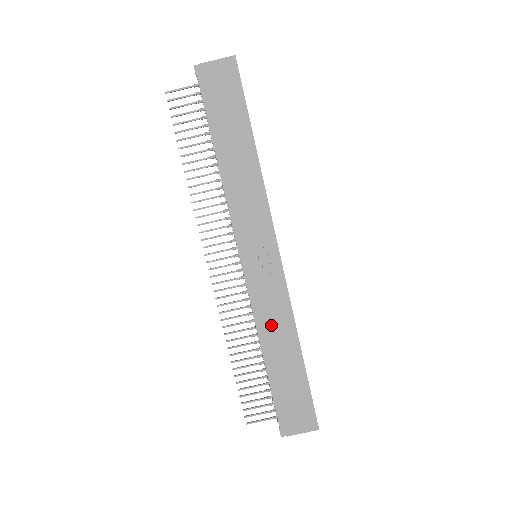
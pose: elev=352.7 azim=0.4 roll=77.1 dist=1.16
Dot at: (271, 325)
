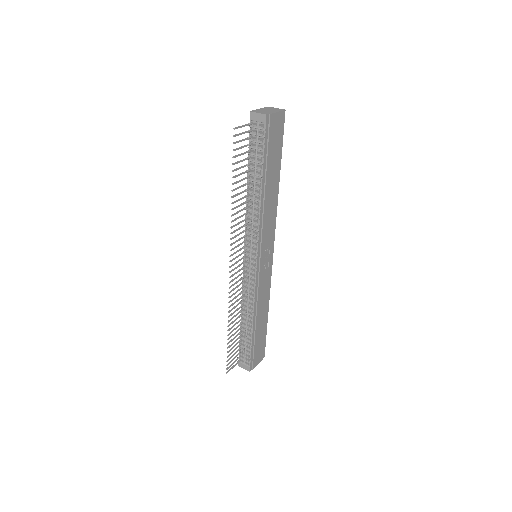
Dot at: (261, 302)
